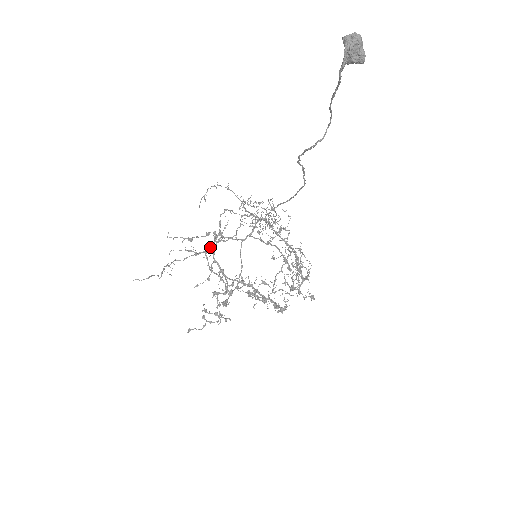
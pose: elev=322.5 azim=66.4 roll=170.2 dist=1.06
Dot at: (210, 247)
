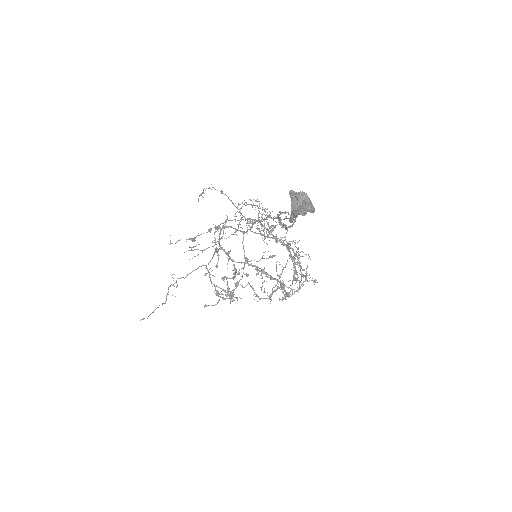
Dot at: (209, 262)
